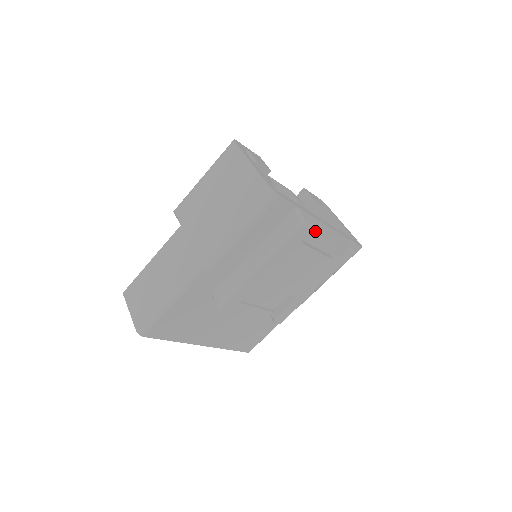
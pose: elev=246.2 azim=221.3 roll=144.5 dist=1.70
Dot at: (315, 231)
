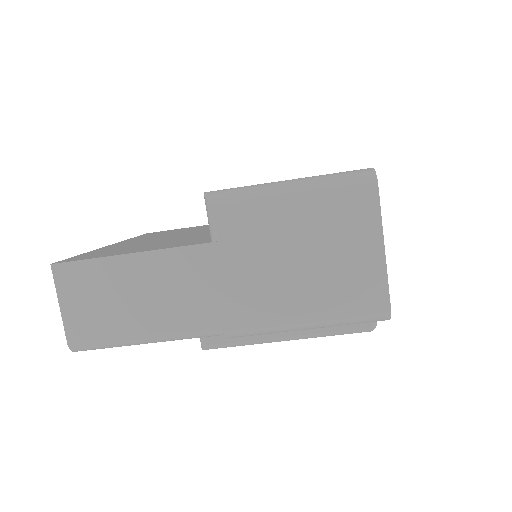
Dot at: occluded
